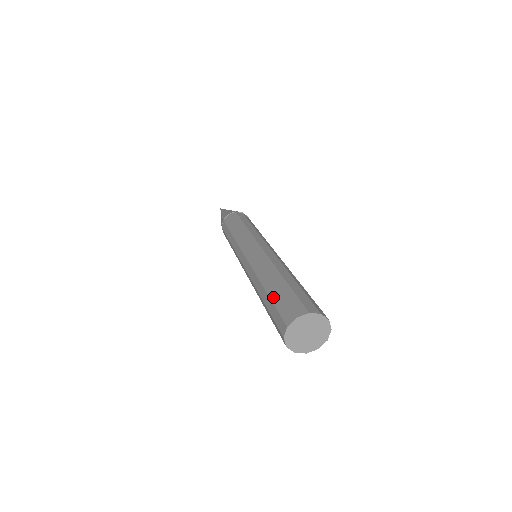
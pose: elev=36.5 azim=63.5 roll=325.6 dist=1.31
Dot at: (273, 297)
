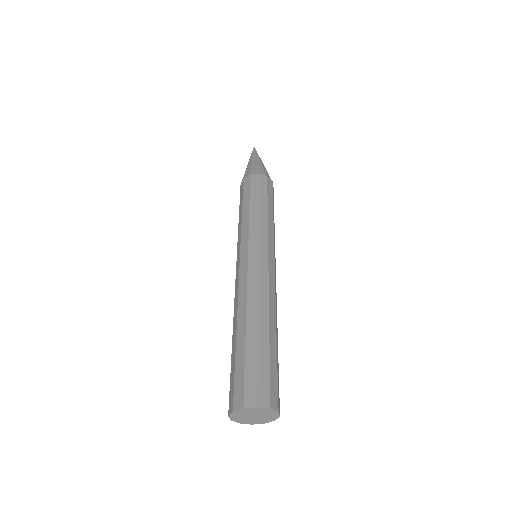
Dot at: (232, 361)
